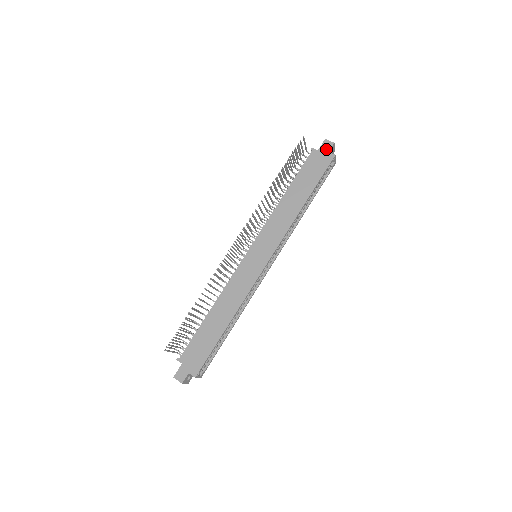
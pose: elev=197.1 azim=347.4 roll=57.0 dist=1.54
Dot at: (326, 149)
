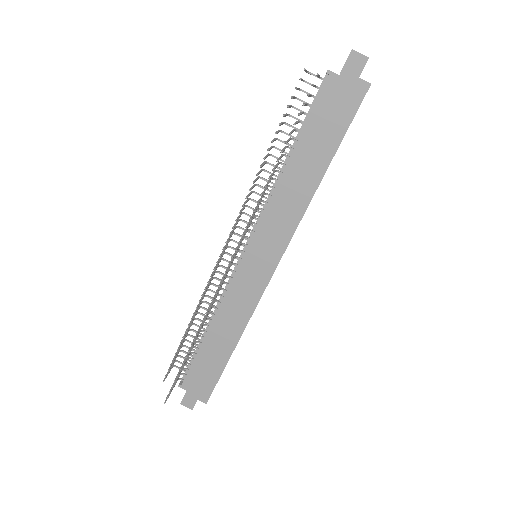
Dot at: (354, 72)
